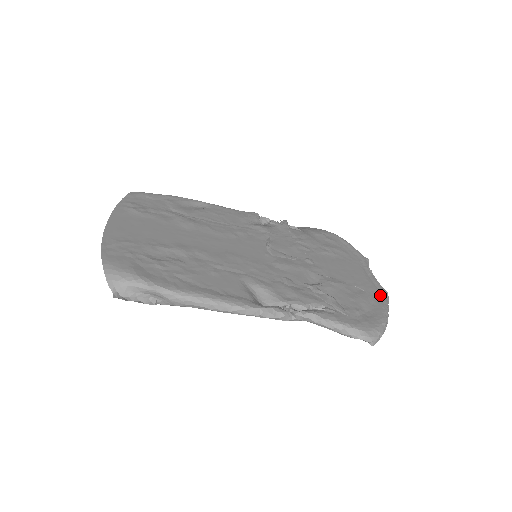
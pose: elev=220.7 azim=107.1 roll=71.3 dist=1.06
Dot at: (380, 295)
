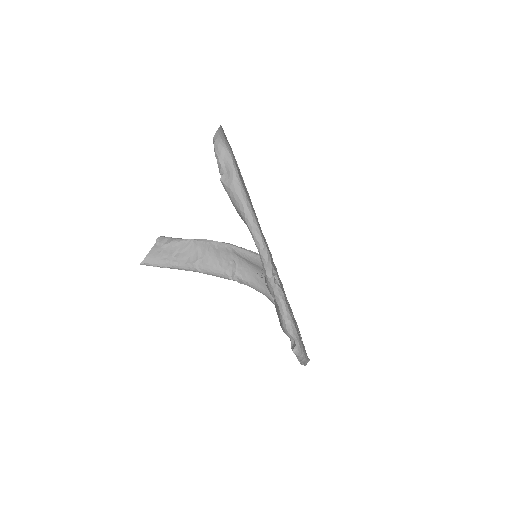
Dot at: occluded
